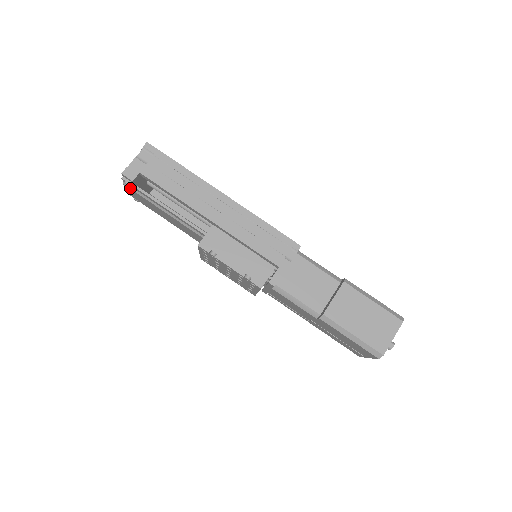
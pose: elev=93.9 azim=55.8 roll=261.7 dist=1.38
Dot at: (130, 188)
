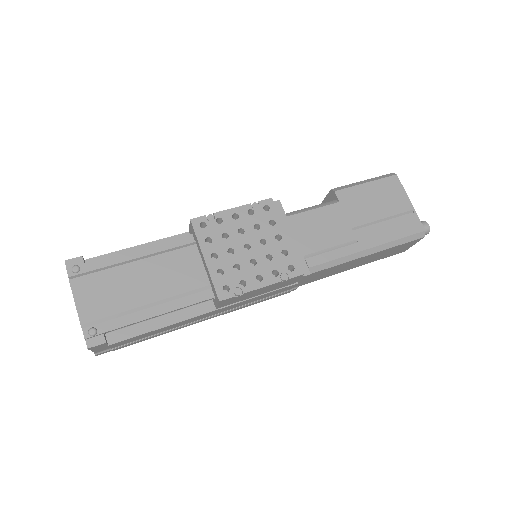
Dot at: (81, 276)
